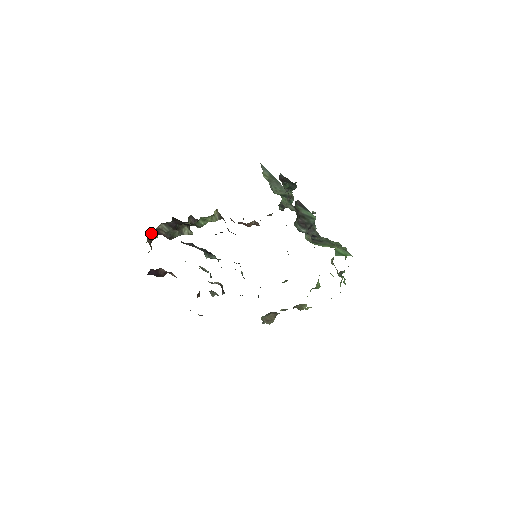
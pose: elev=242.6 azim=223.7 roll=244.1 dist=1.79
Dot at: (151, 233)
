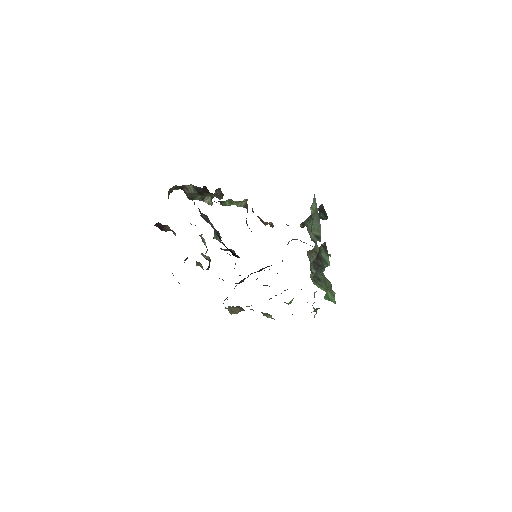
Dot at: (176, 186)
